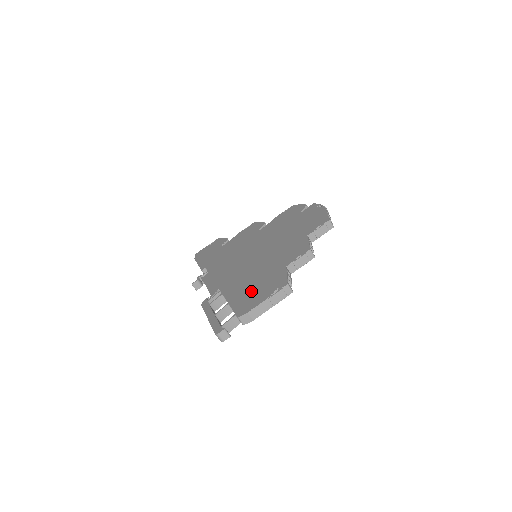
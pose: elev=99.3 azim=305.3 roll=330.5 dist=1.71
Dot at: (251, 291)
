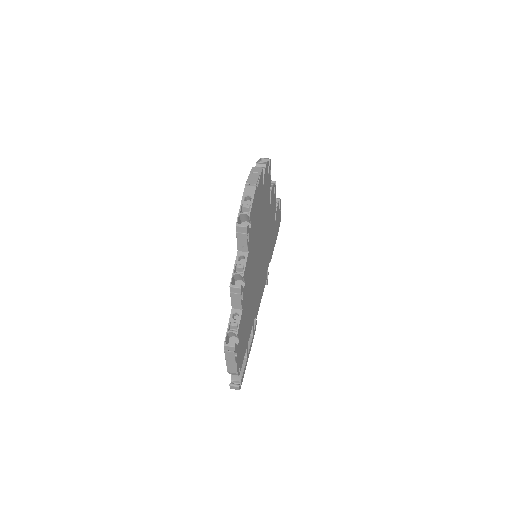
Dot at: occluded
